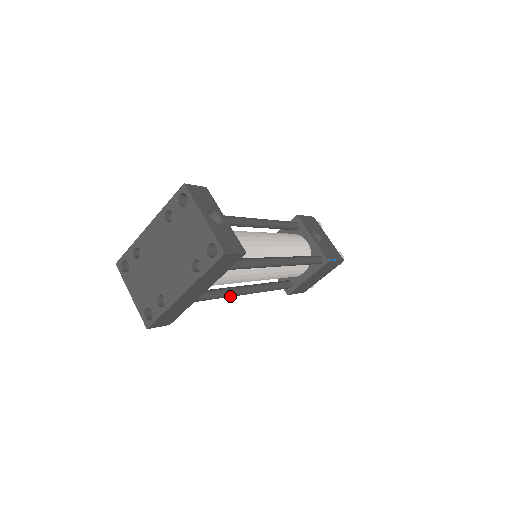
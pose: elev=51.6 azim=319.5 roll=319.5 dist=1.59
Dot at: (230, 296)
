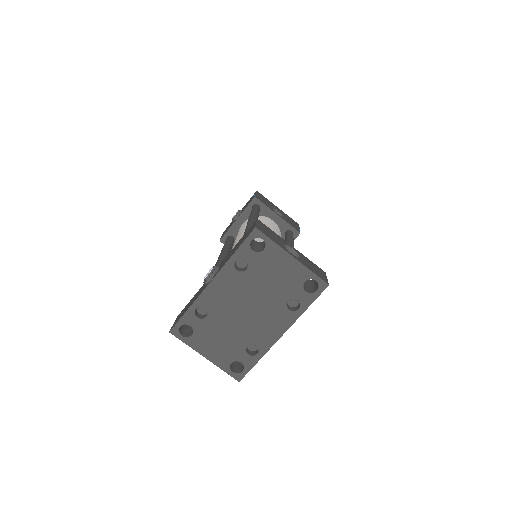
Dot at: occluded
